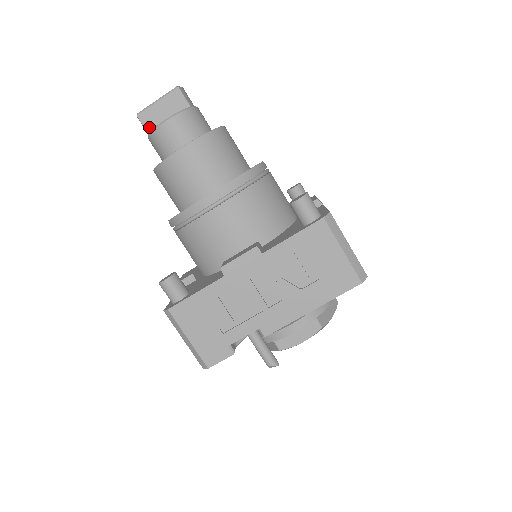
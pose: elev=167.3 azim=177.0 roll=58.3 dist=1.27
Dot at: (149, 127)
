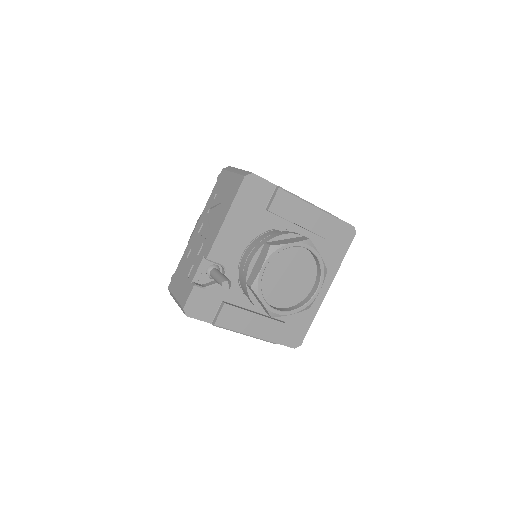
Dot at: occluded
